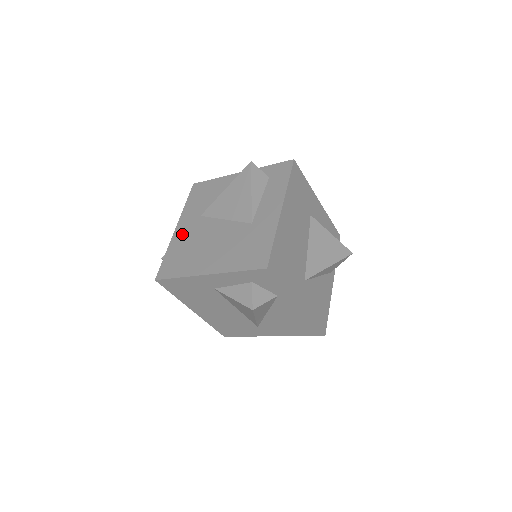
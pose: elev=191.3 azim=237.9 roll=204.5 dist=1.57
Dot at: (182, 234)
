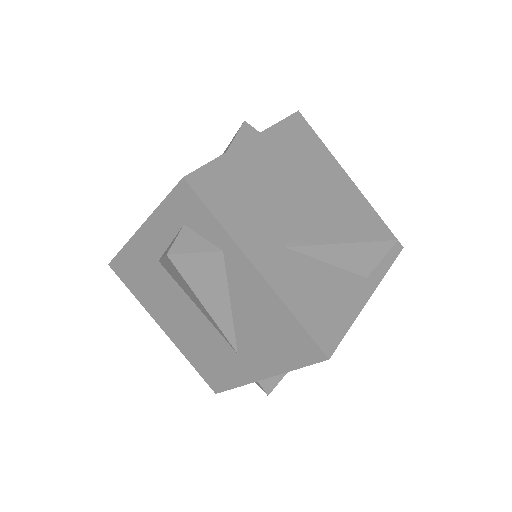
Dot at: occluded
